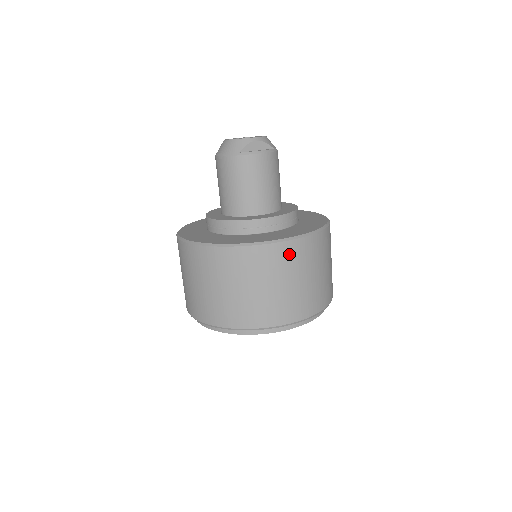
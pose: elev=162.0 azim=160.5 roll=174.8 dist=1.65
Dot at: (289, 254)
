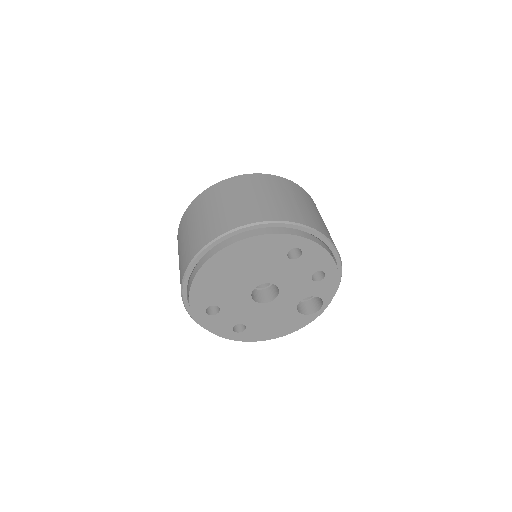
Dot at: (227, 186)
